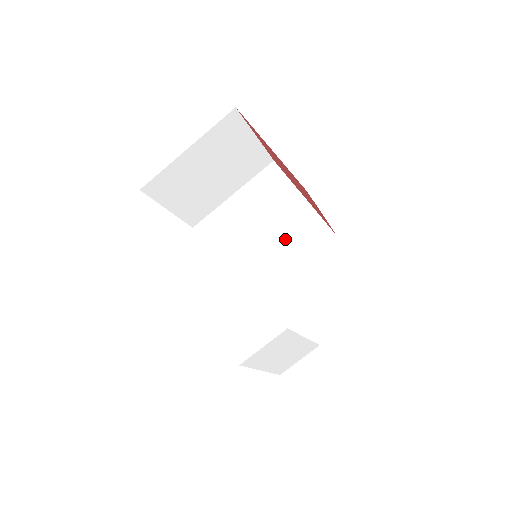
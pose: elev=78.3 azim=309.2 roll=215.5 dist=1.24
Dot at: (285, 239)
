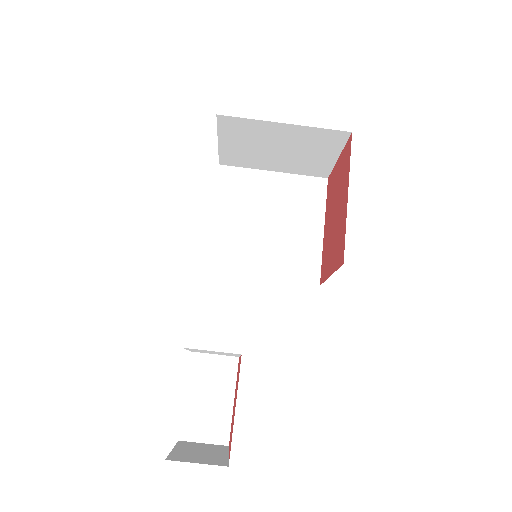
Dot at: (282, 250)
